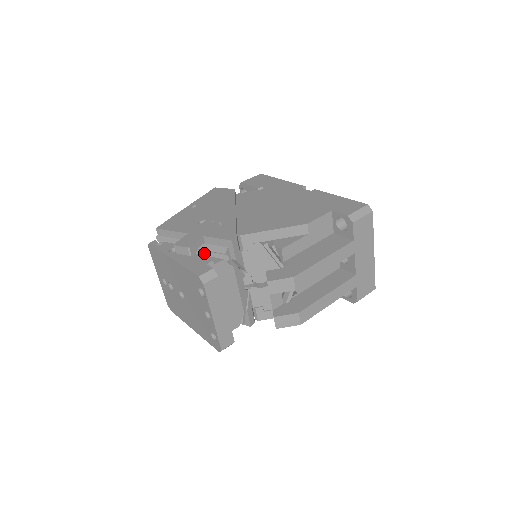
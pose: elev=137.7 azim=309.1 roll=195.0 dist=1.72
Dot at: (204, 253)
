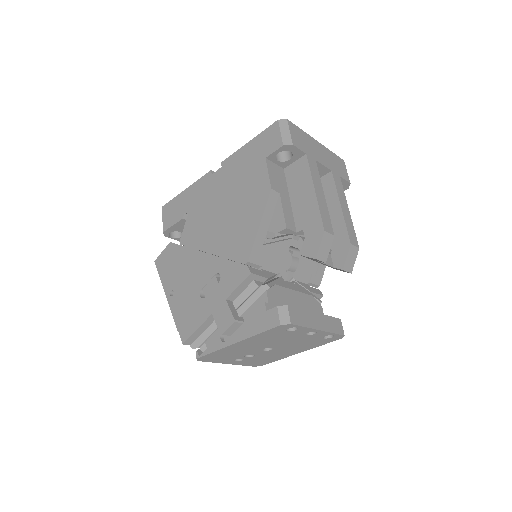
Dot at: (244, 307)
